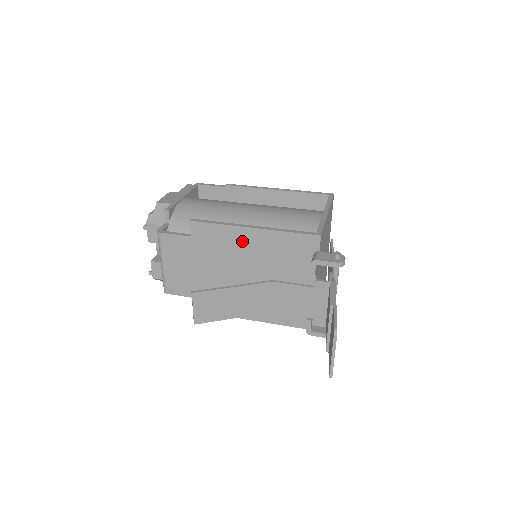
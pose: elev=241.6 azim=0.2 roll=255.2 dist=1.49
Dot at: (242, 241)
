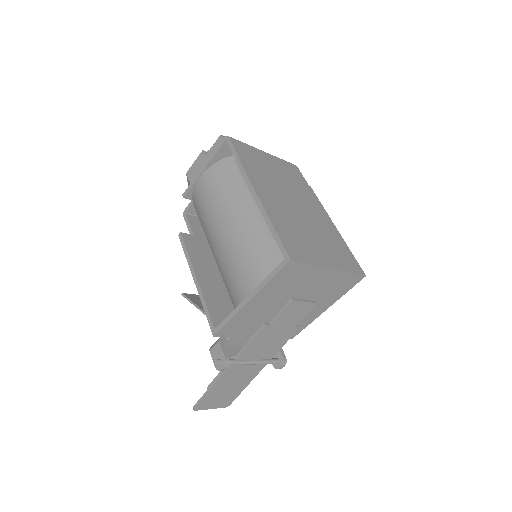
Dot at: occluded
